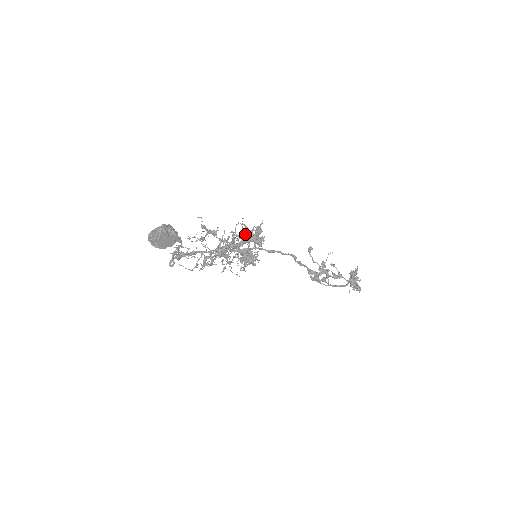
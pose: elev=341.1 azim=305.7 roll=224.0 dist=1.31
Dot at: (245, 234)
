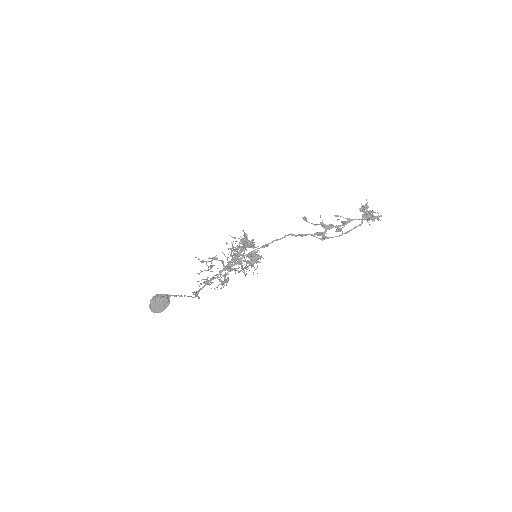
Dot at: (238, 246)
